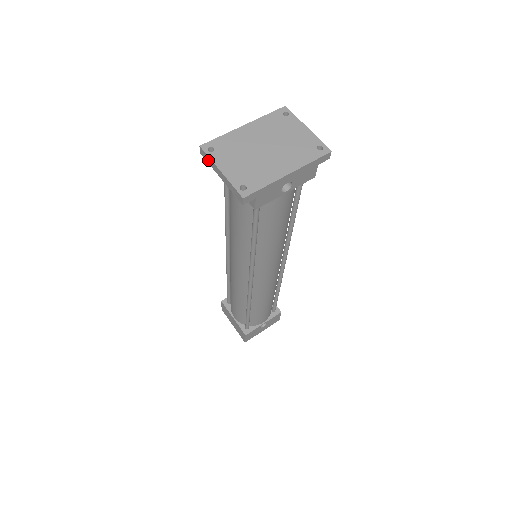
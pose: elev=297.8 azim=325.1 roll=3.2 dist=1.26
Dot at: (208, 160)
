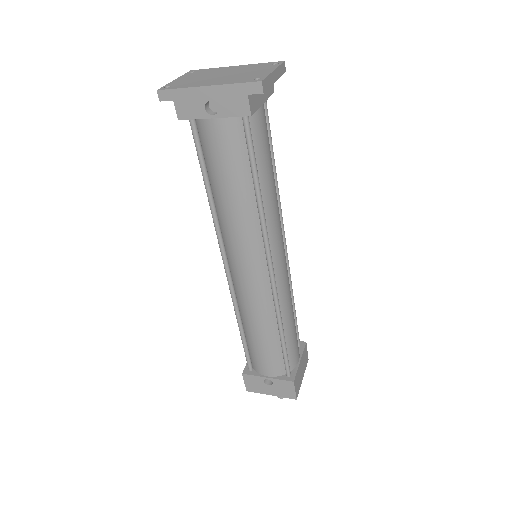
Dot at: occluded
